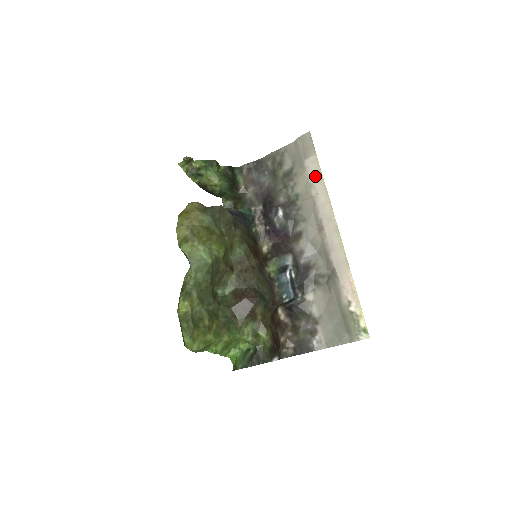
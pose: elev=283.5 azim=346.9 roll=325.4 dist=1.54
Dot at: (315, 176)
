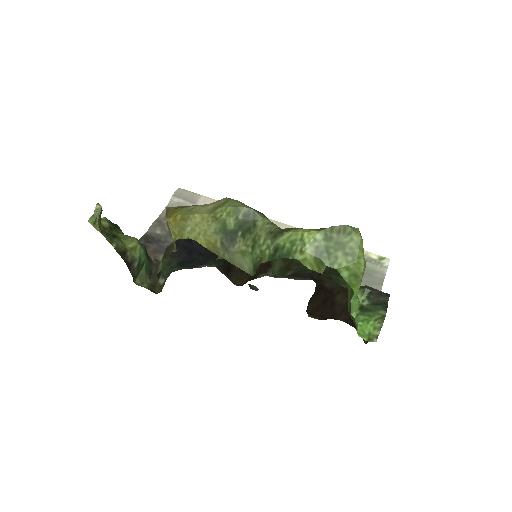
Dot at: occluded
